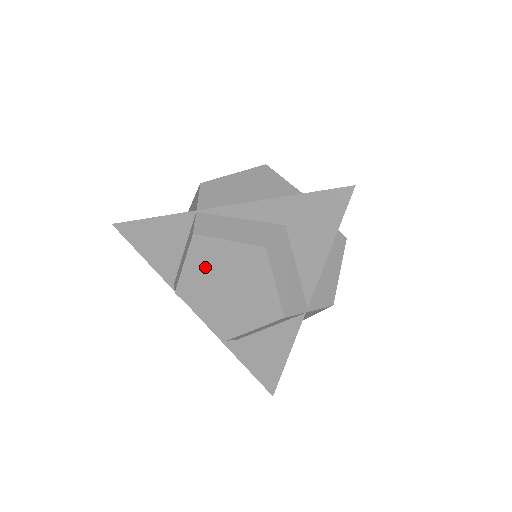
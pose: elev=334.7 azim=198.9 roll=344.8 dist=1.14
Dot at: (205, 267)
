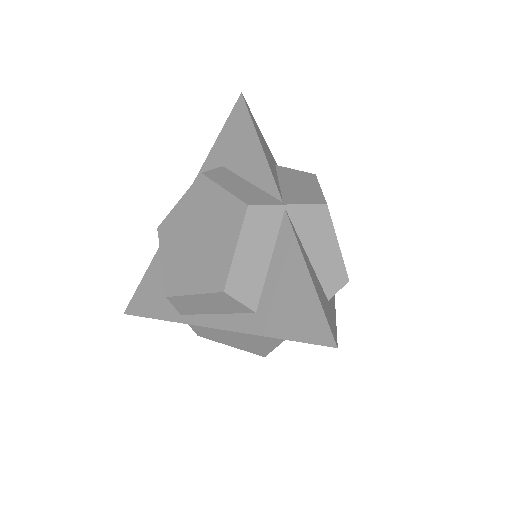
Dot at: (175, 243)
